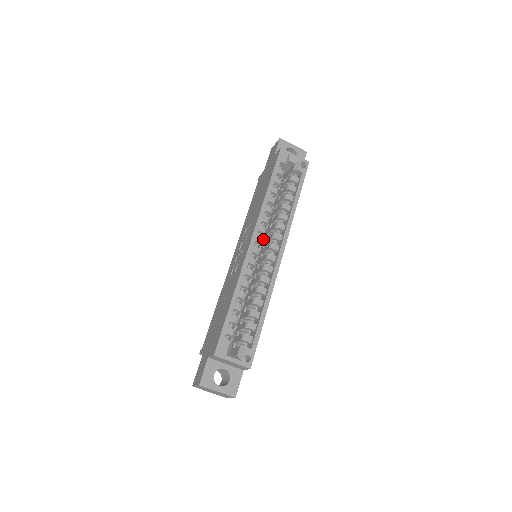
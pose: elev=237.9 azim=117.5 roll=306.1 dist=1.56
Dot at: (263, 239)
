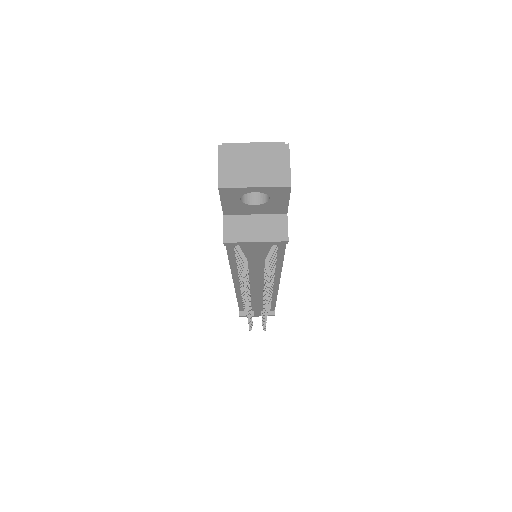
Dot at: occluded
